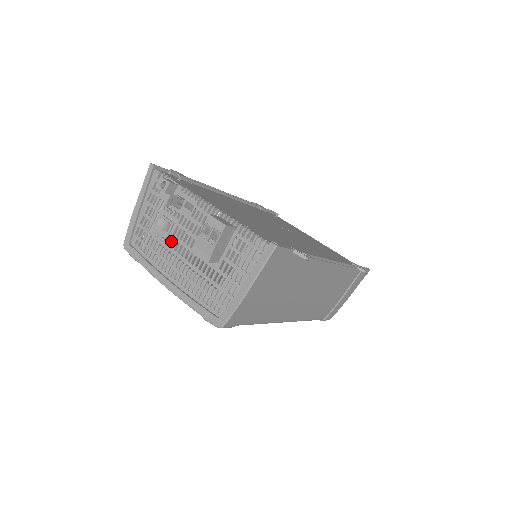
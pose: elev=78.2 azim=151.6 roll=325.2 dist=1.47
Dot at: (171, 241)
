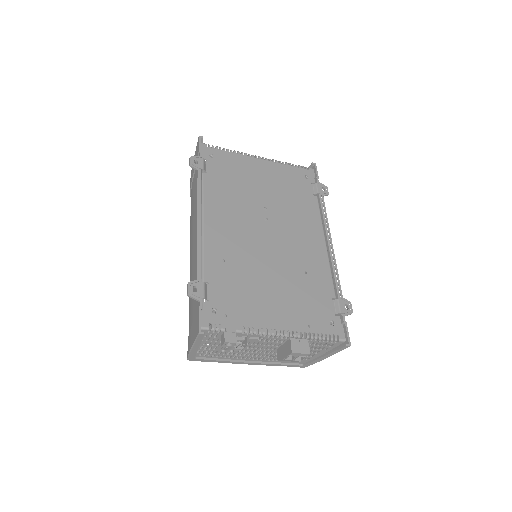
Dot at: occluded
